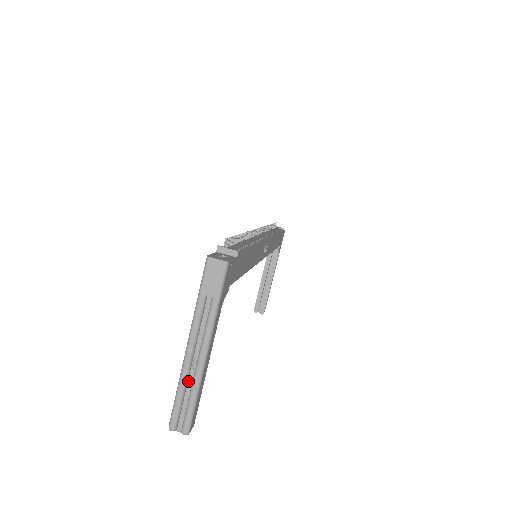
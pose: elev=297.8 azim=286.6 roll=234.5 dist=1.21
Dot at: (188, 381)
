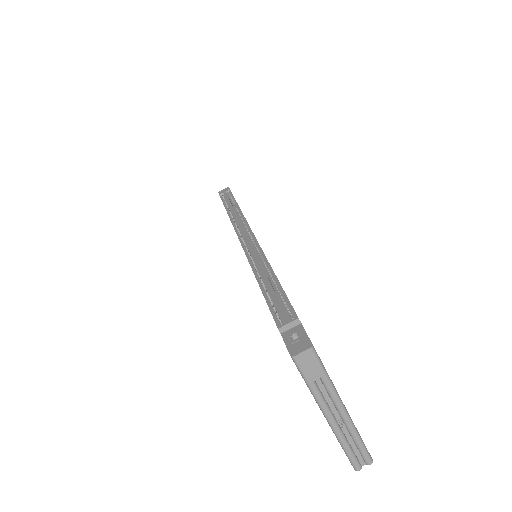
Dot at: (345, 436)
